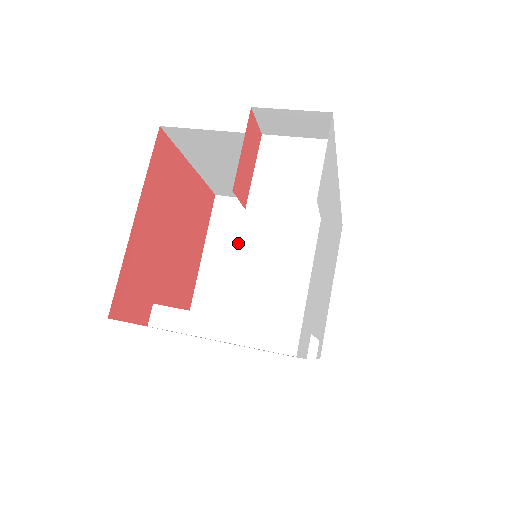
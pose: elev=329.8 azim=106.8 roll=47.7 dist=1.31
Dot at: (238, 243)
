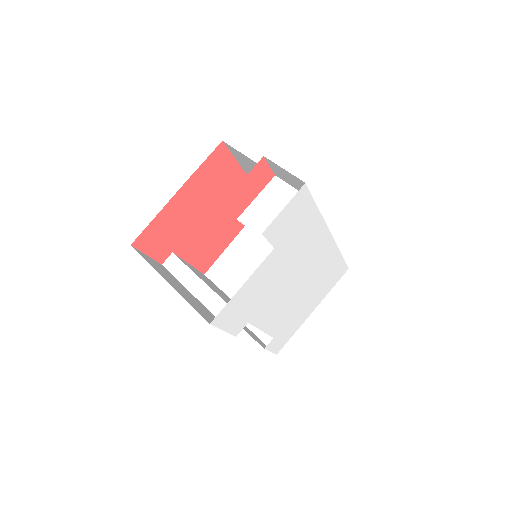
Dot at: (261, 242)
